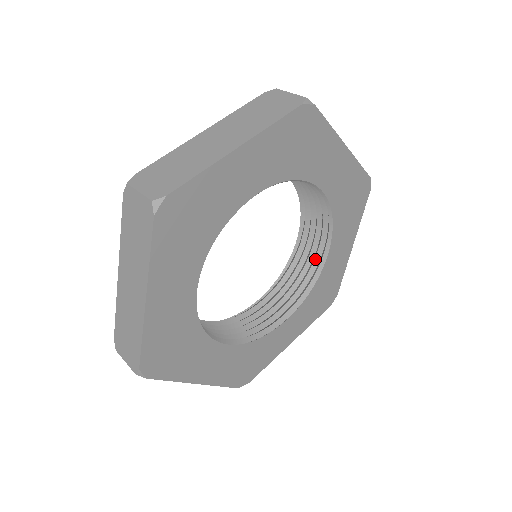
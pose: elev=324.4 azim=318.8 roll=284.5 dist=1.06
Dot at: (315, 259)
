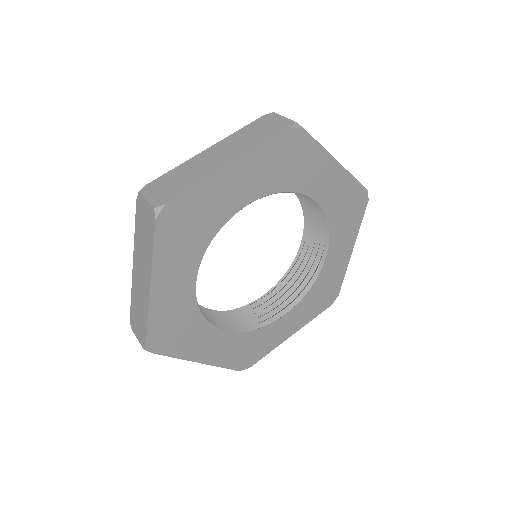
Dot at: (315, 261)
